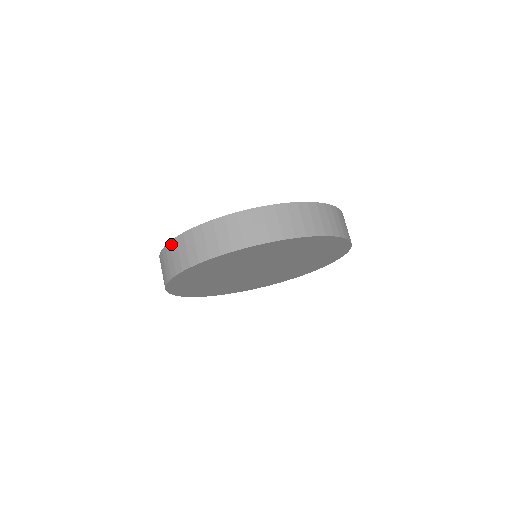
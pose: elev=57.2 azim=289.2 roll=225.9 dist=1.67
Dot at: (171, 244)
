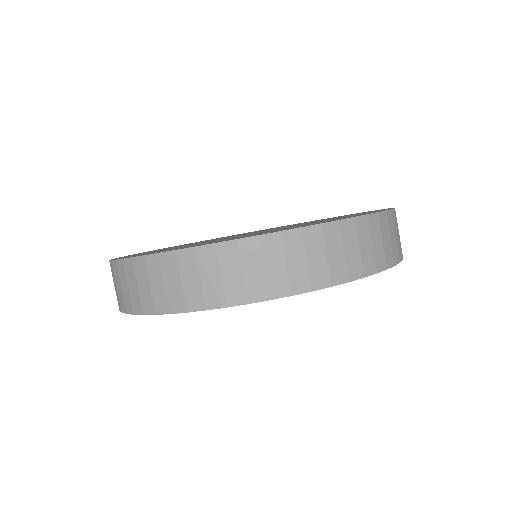
Dot at: (110, 265)
